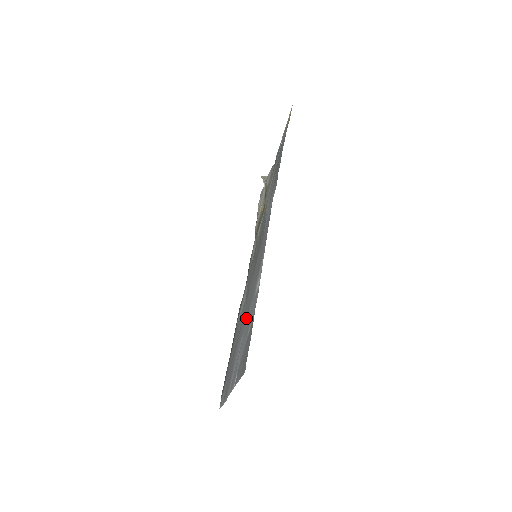
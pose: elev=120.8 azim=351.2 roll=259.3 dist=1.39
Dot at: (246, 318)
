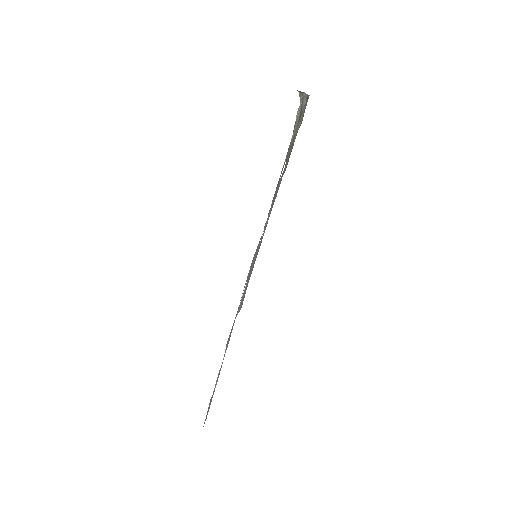
Dot at: occluded
